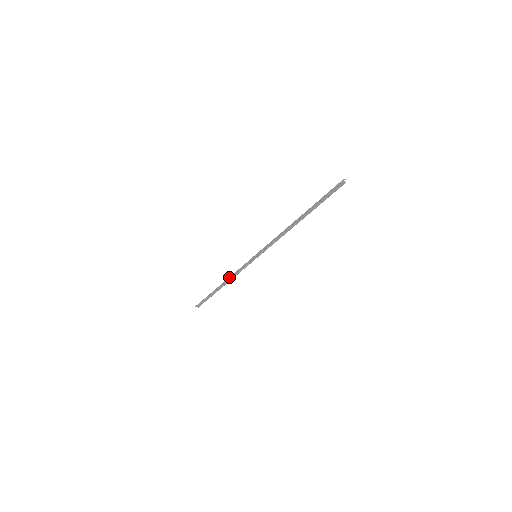
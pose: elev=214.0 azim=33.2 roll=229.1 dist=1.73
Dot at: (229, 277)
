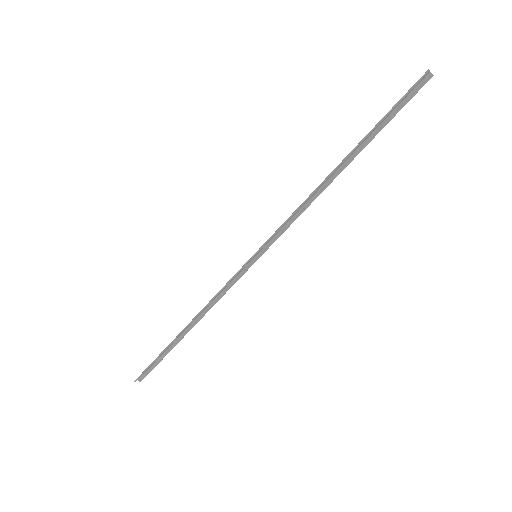
Dot at: occluded
